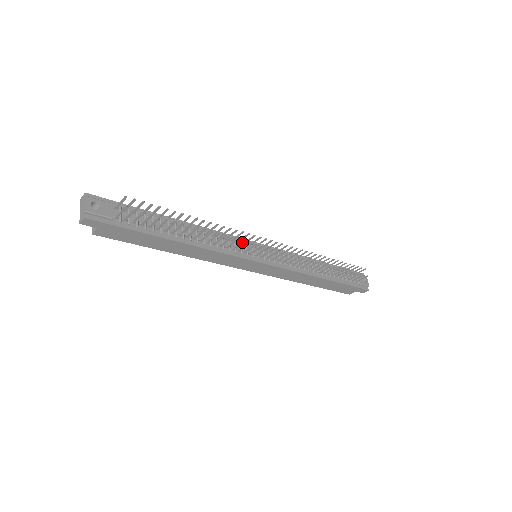
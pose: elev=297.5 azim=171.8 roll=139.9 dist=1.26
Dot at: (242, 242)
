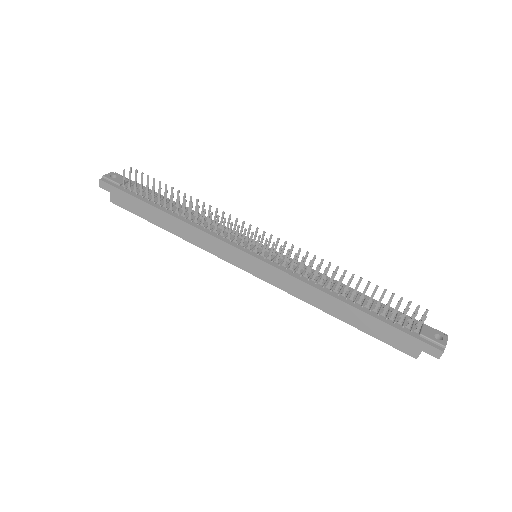
Dot at: (224, 222)
